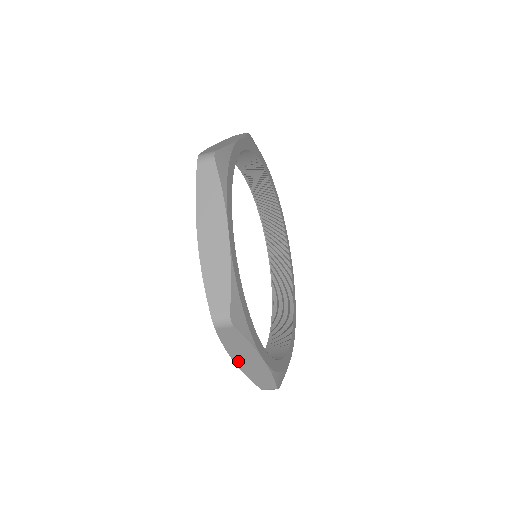
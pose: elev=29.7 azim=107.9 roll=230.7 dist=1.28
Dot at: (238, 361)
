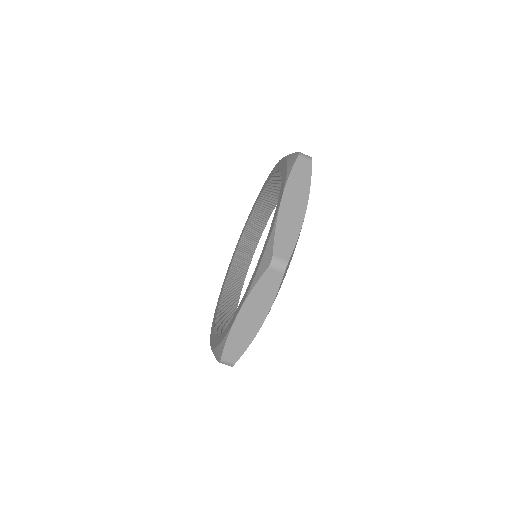
Dot at: (242, 313)
